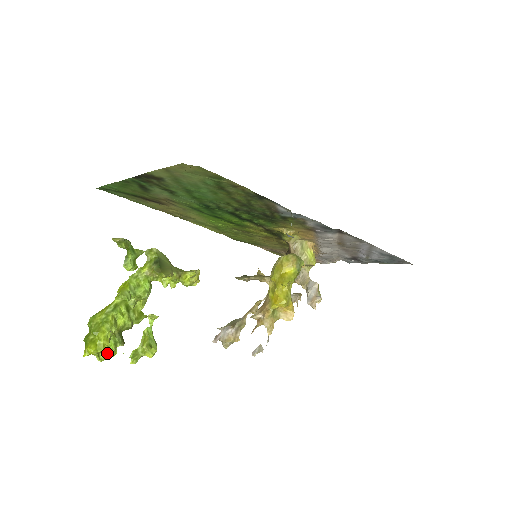
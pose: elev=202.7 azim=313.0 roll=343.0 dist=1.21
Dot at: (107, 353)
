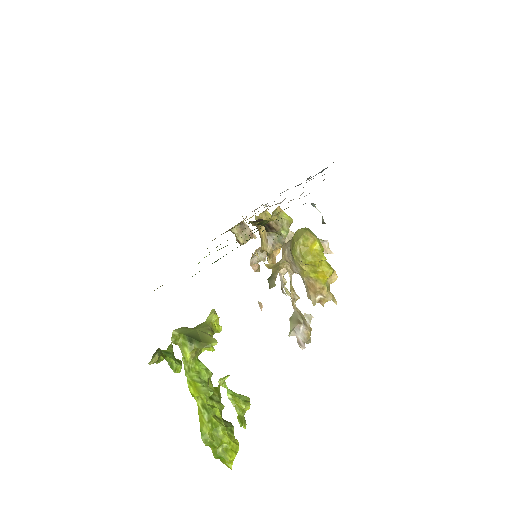
Dot at: occluded
